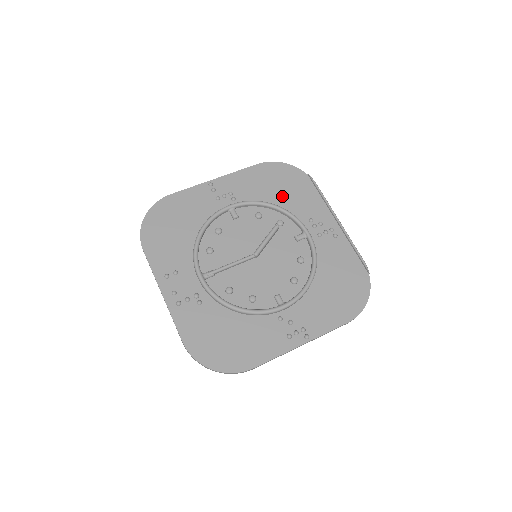
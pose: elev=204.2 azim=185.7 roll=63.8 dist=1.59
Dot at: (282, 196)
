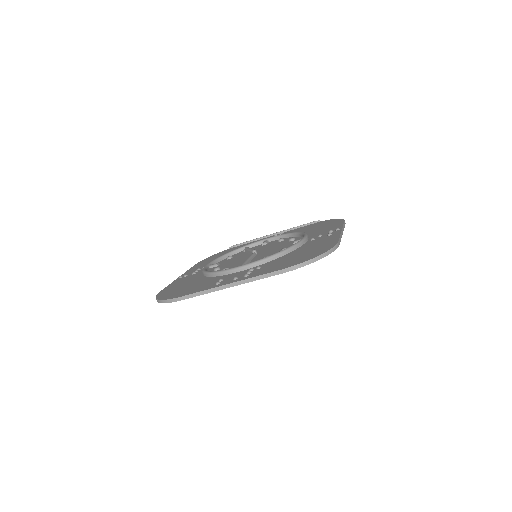
Dot at: occluded
